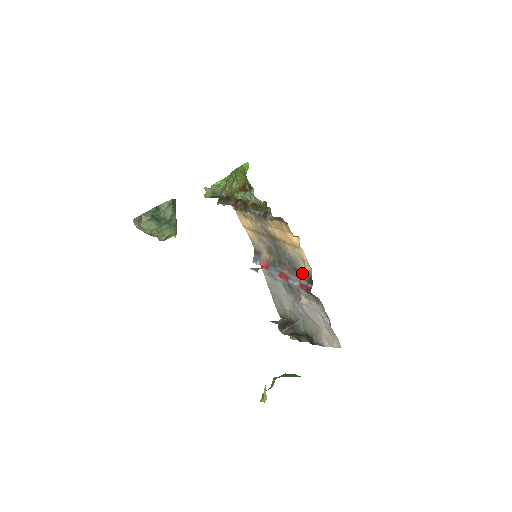
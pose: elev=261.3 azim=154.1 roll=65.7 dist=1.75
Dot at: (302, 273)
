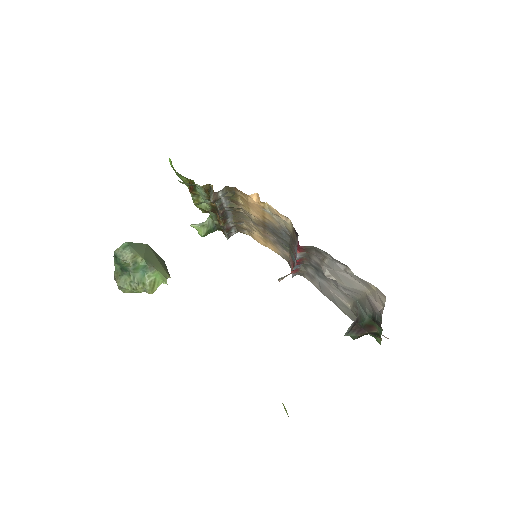
Dot at: (293, 234)
